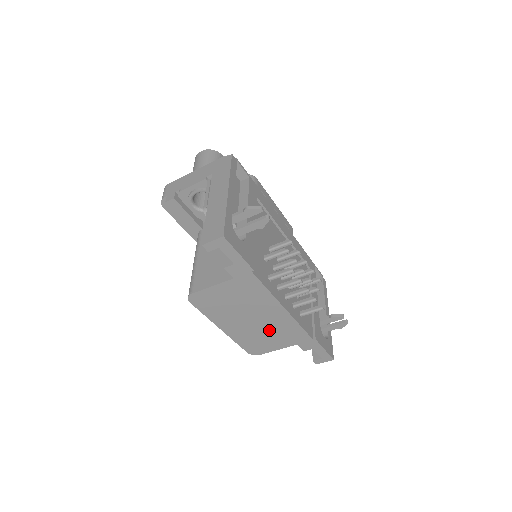
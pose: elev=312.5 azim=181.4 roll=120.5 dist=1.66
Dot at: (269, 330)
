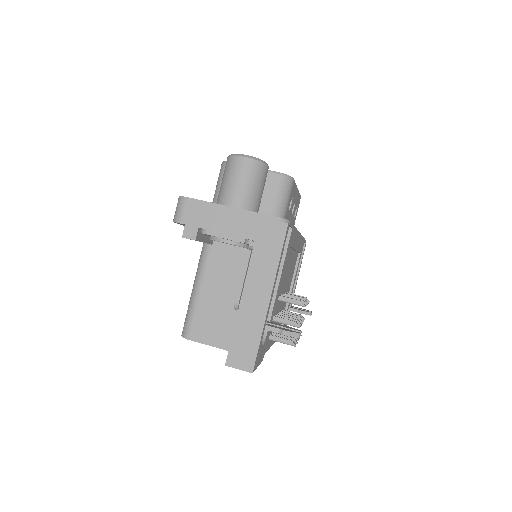
Dot at: occluded
